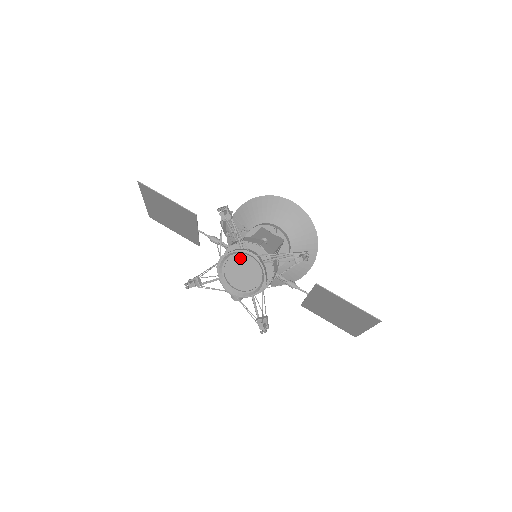
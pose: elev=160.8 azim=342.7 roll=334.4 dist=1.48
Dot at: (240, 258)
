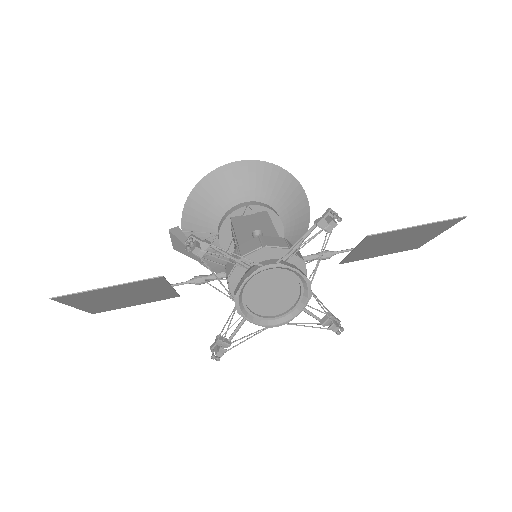
Dot at: (257, 281)
